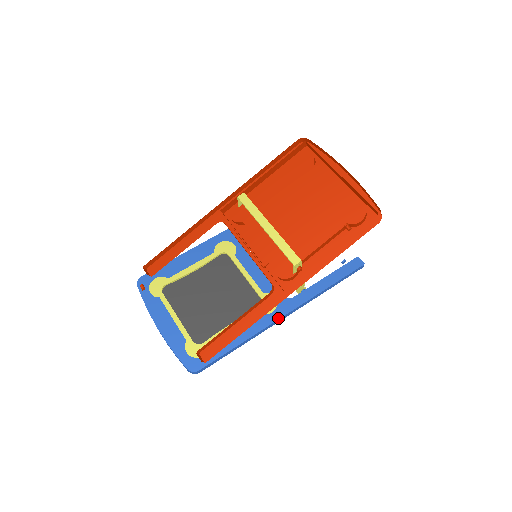
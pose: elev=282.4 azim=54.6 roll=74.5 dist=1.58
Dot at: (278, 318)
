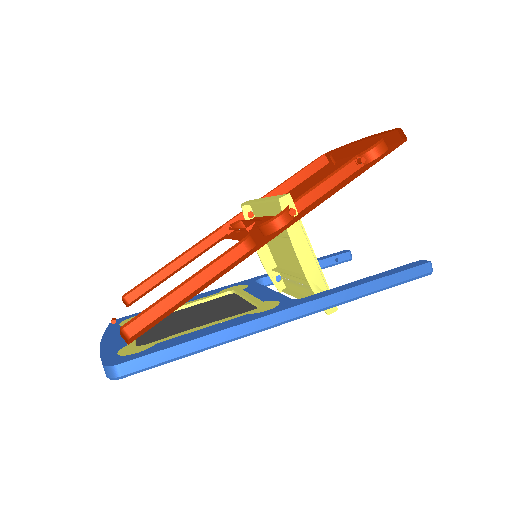
Dot at: (273, 312)
